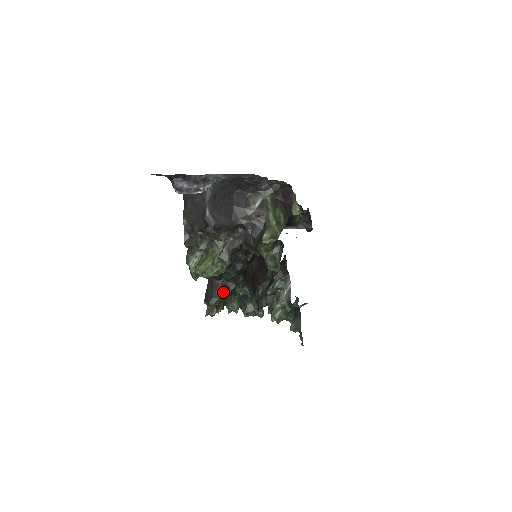
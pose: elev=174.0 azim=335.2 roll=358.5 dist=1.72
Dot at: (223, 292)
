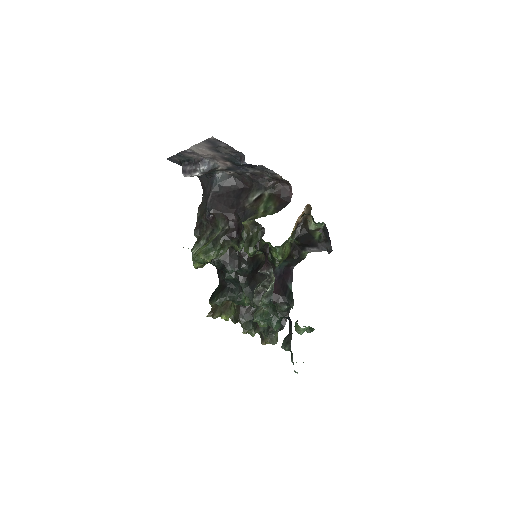
Dot at: (227, 294)
